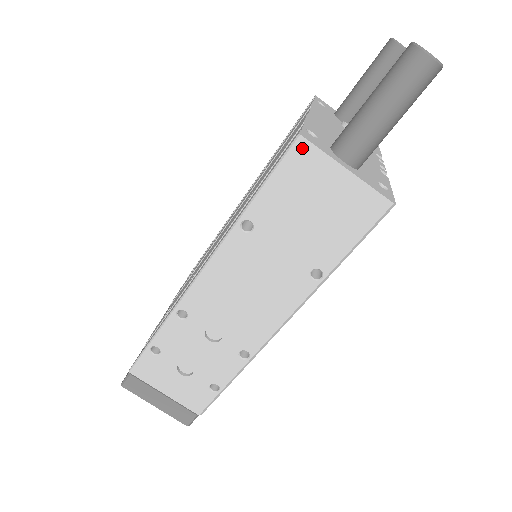
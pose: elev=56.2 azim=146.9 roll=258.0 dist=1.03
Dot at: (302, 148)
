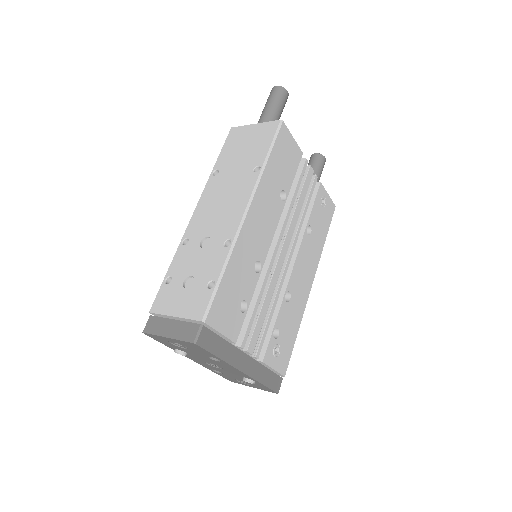
Dot at: (233, 131)
